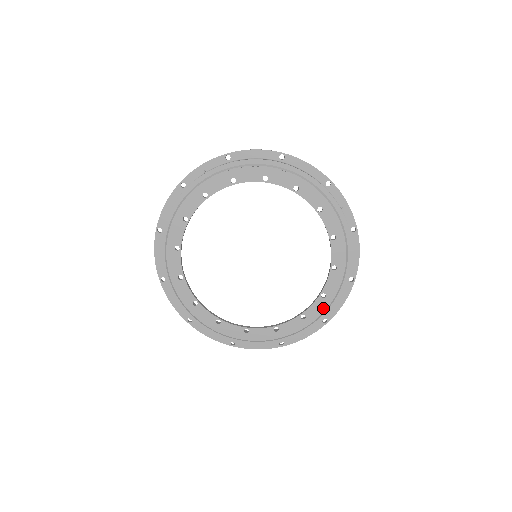
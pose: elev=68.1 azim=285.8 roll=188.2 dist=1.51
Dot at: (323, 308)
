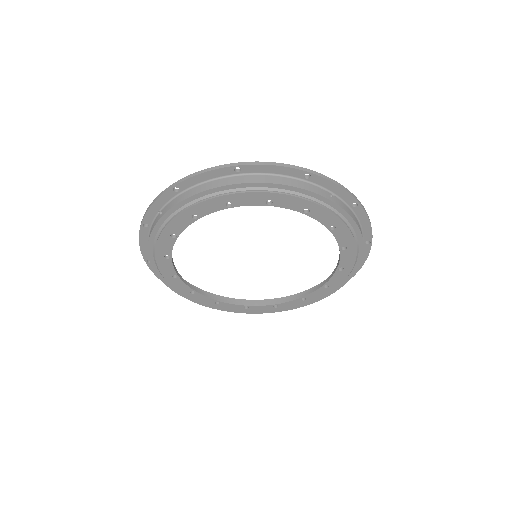
Dot at: (344, 276)
